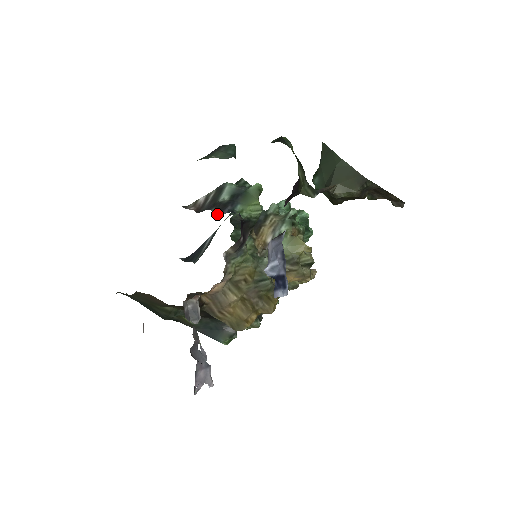
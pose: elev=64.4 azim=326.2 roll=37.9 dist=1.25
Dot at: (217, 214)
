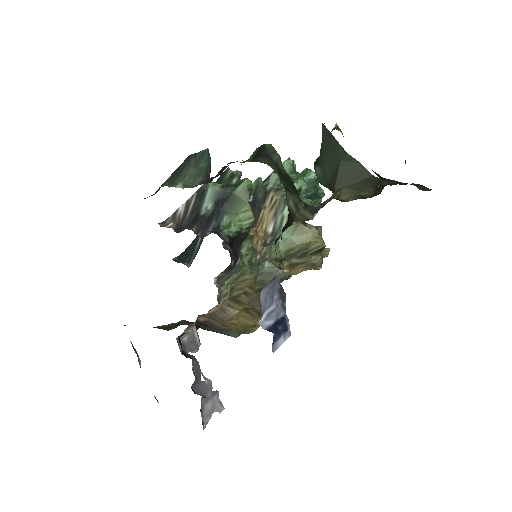
Dot at: occluded
